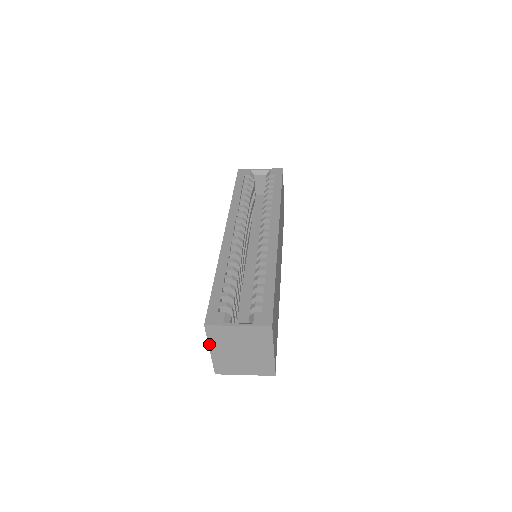
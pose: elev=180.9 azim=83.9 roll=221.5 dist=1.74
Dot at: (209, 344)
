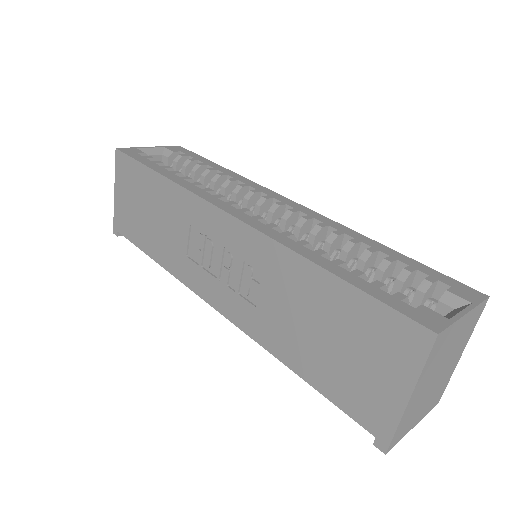
Dot at: (417, 381)
